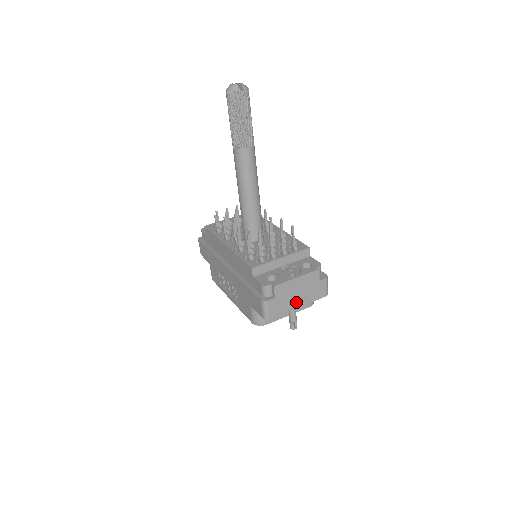
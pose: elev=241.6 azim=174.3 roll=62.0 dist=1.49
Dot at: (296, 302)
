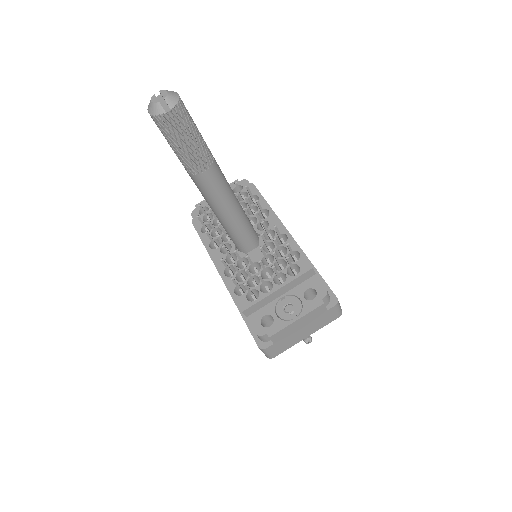
Dot at: (302, 335)
